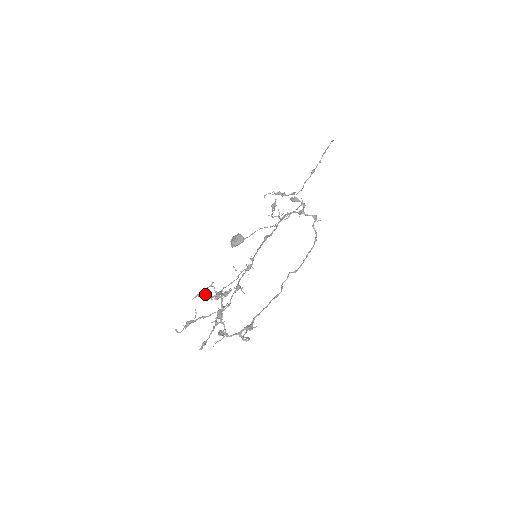
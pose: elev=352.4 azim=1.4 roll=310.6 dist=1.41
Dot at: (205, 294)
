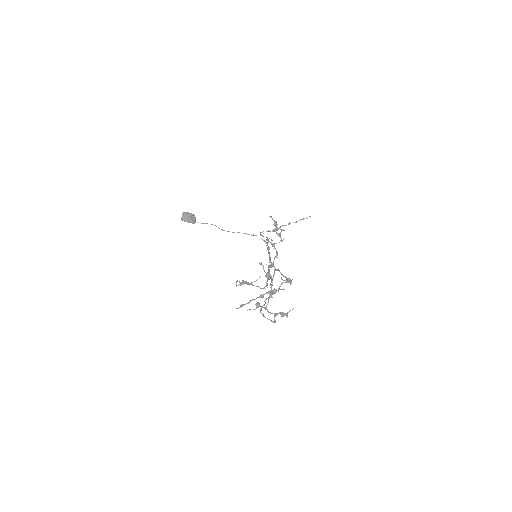
Dot at: occluded
